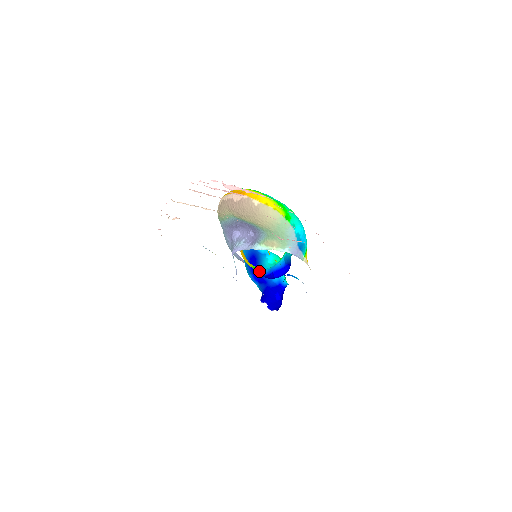
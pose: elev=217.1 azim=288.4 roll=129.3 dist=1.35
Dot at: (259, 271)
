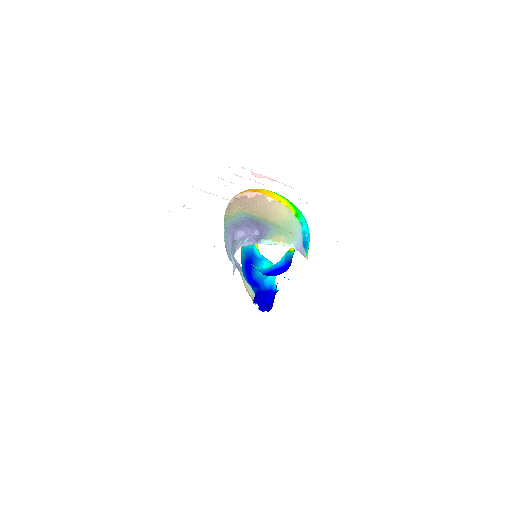
Dot at: (258, 269)
